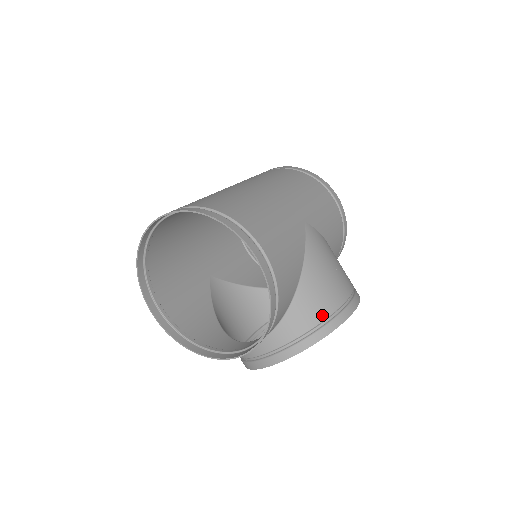
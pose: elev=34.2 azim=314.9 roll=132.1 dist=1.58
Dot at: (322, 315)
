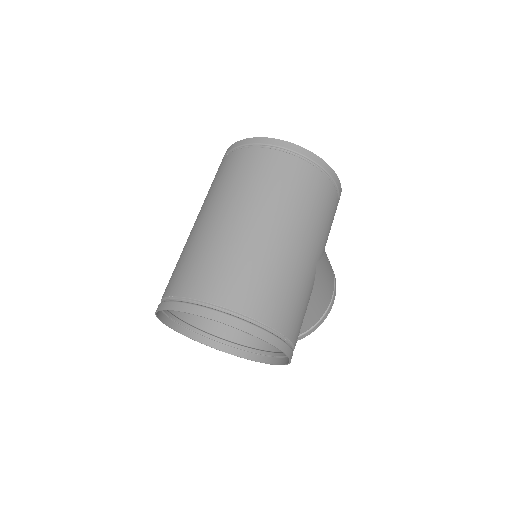
Dot at: (311, 325)
